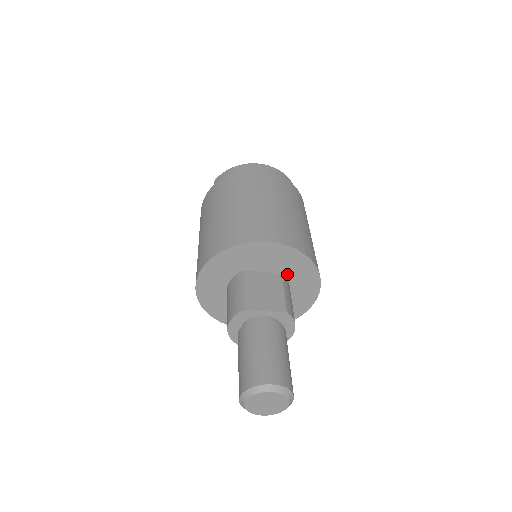
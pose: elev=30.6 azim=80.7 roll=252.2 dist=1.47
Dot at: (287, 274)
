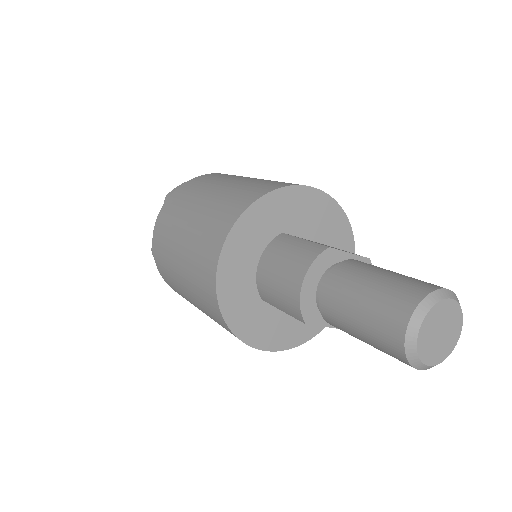
Dot at: occluded
